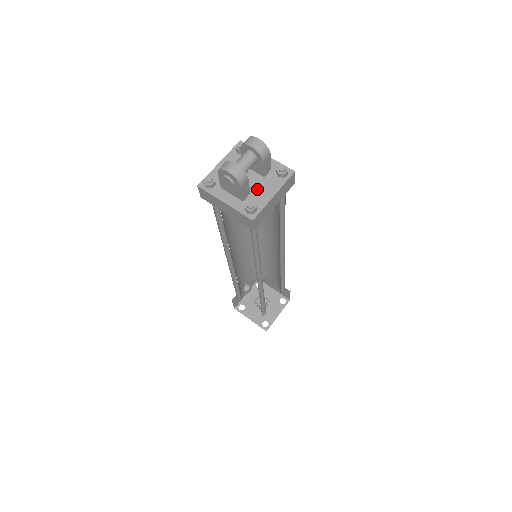
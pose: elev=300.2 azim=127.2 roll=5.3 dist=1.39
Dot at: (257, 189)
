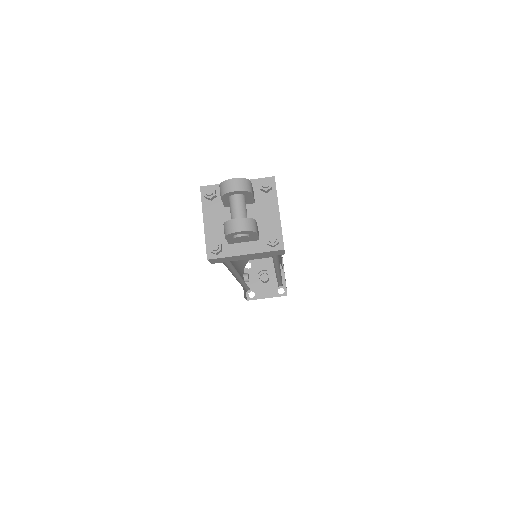
Dot at: (260, 219)
